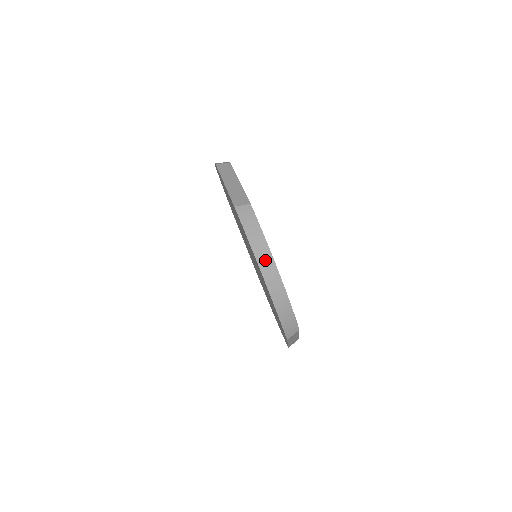
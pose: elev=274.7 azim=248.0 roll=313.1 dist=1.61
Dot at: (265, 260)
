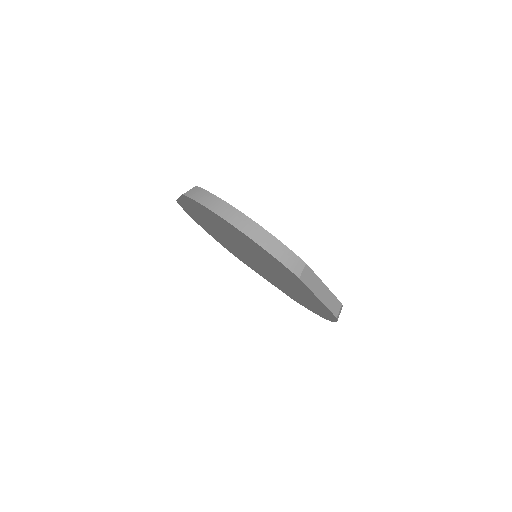
Dot at: (223, 210)
